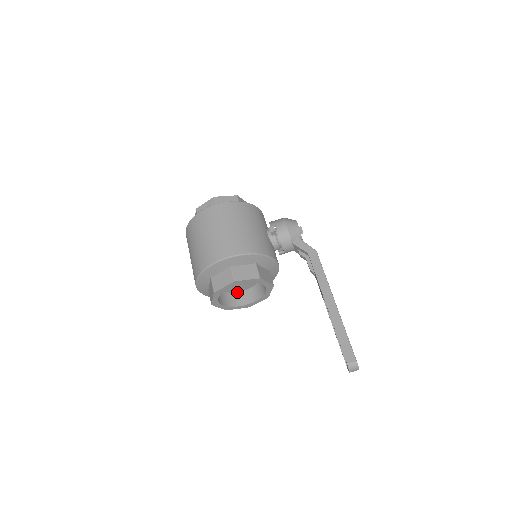
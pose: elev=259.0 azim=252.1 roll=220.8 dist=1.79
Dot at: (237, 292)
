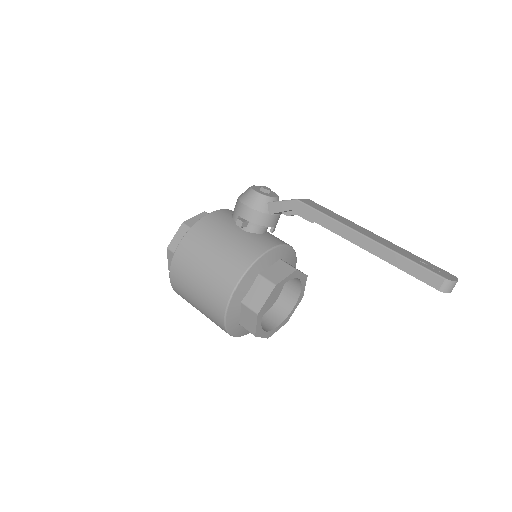
Dot at: (279, 297)
